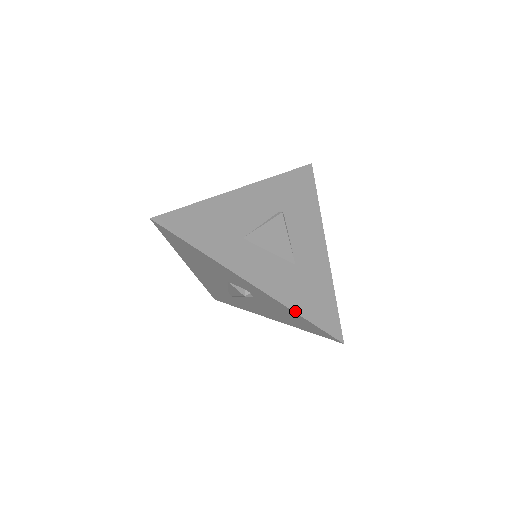
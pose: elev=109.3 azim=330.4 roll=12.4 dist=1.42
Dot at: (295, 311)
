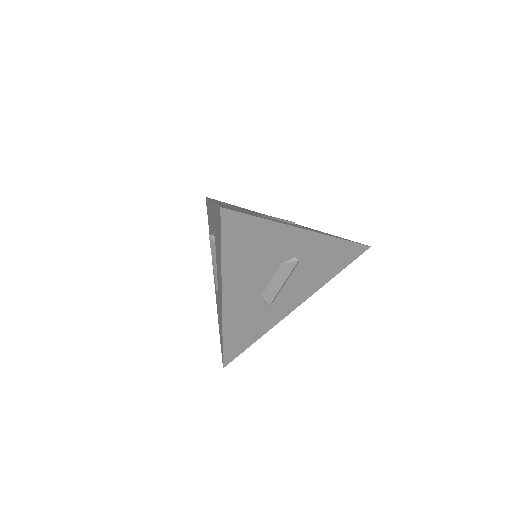
Dot at: occluded
